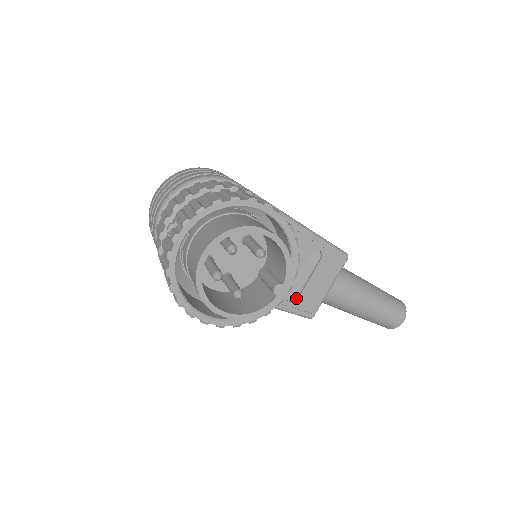
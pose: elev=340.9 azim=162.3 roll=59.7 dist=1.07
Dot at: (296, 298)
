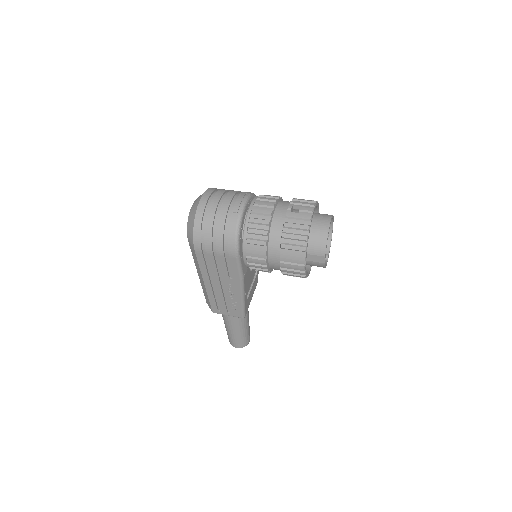
Dot at: occluded
